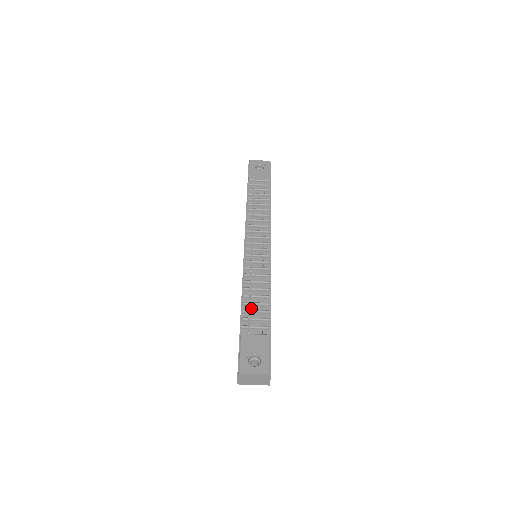
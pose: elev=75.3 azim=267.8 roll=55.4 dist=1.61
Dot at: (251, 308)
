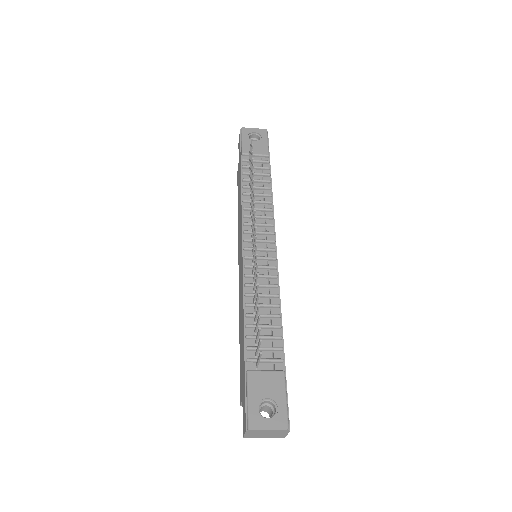
Dot at: occluded
